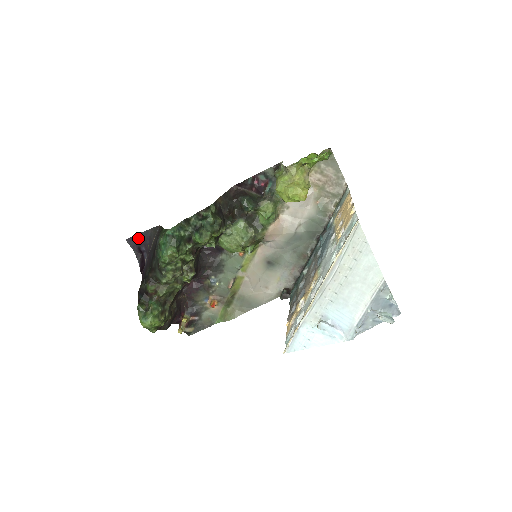
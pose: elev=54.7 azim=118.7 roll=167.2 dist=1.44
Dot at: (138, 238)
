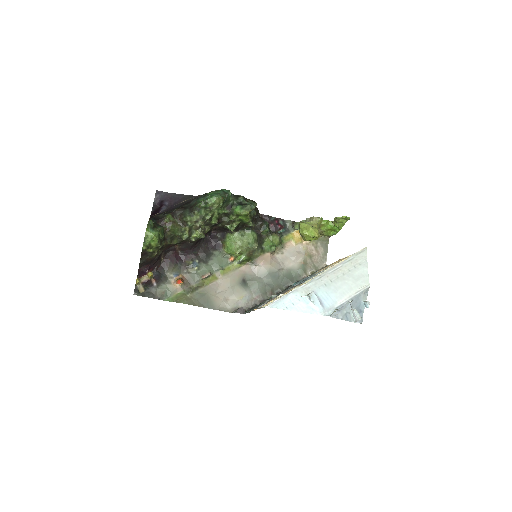
Dot at: (168, 195)
